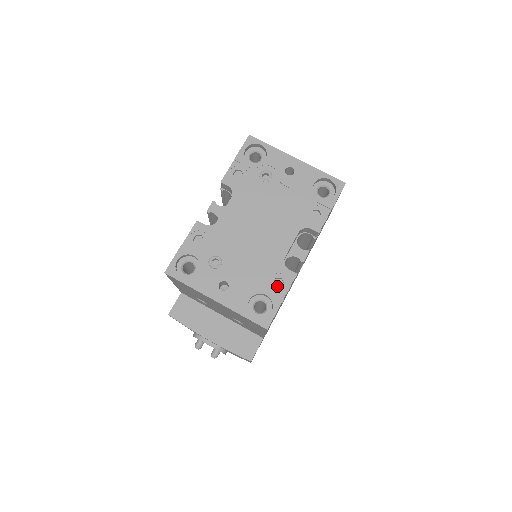
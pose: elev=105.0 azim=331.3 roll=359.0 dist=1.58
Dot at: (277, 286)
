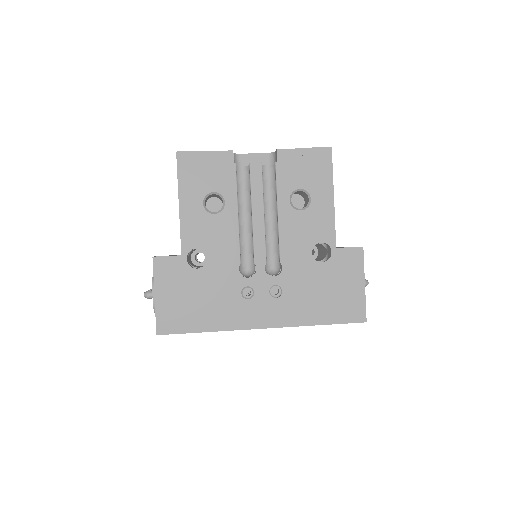
Dot at: occluded
